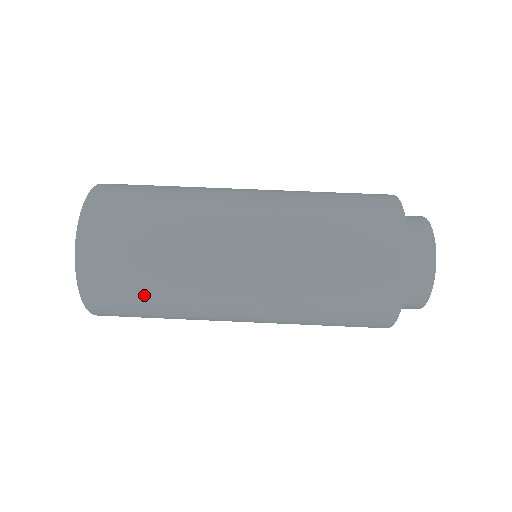
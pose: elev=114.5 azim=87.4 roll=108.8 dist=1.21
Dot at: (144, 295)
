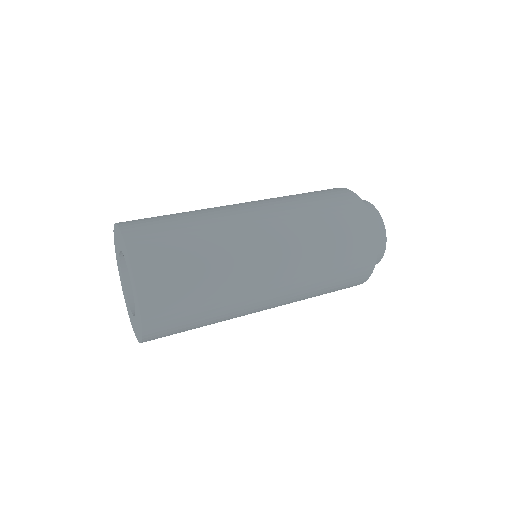
Dot at: (180, 228)
